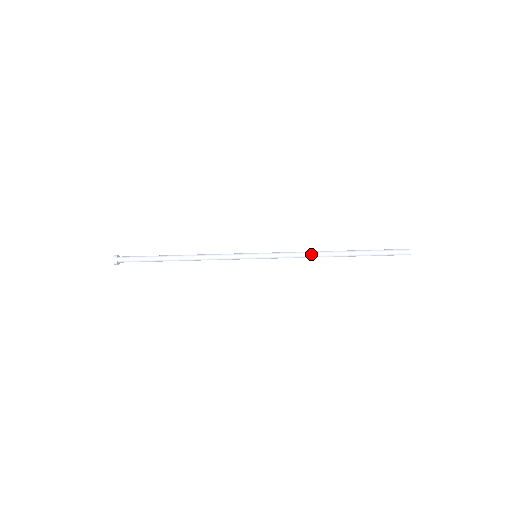
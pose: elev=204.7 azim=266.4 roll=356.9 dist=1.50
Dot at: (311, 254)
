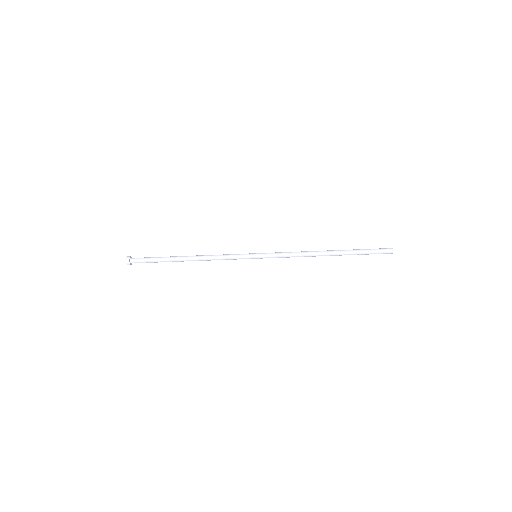
Dot at: (305, 251)
